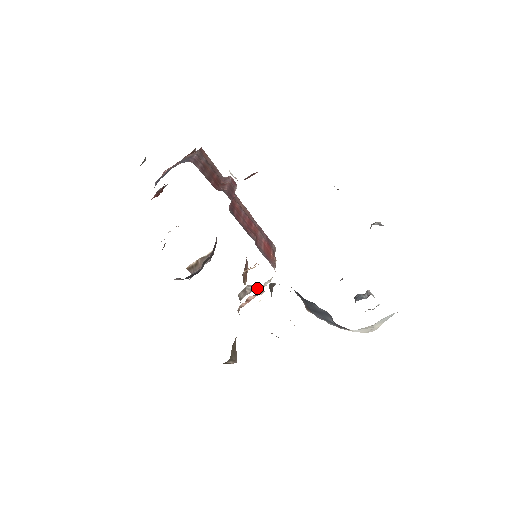
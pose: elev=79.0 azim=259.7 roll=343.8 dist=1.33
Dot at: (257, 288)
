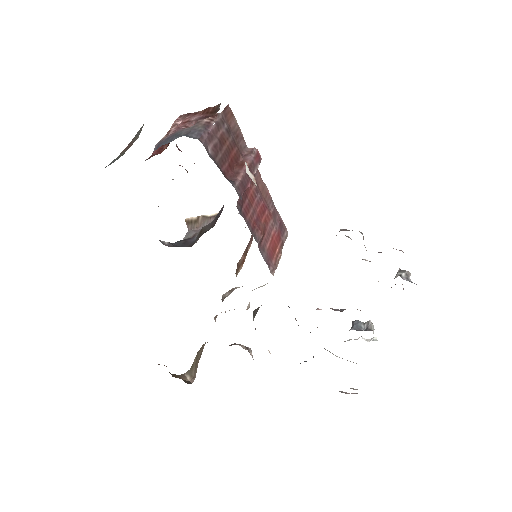
Dot at: occluded
